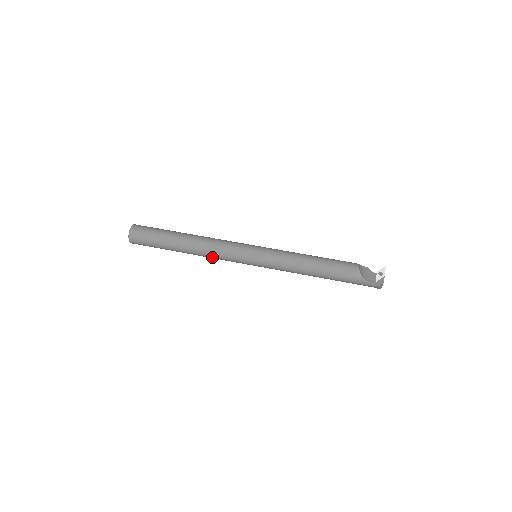
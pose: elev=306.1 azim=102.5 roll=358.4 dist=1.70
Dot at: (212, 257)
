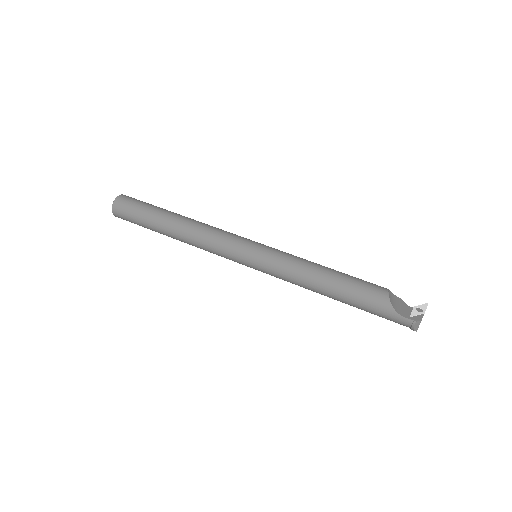
Dot at: (201, 246)
